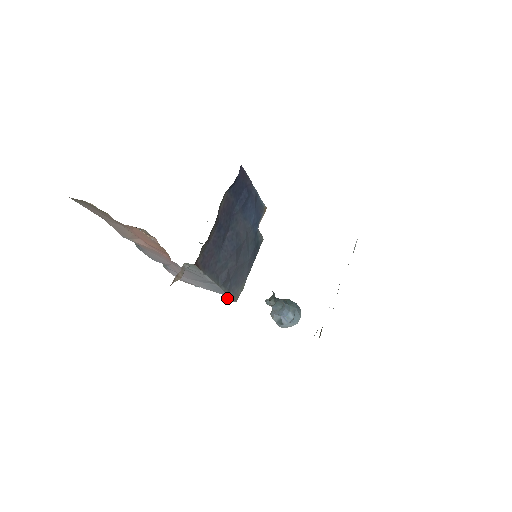
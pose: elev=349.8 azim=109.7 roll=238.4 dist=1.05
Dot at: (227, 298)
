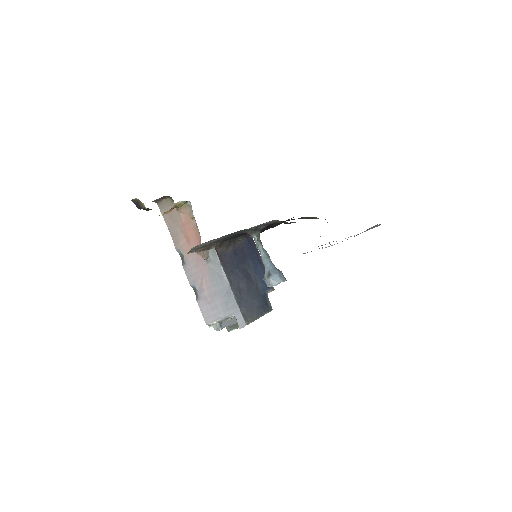
Dot at: (239, 323)
